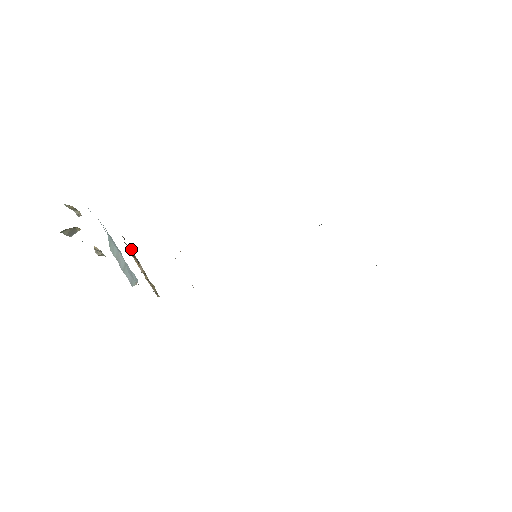
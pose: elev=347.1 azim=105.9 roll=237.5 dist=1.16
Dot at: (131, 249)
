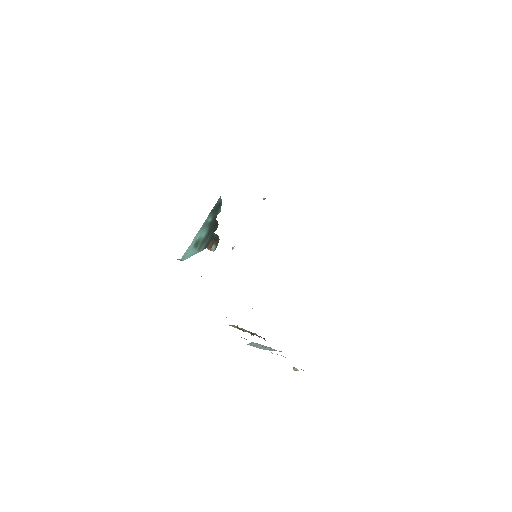
Dot at: (236, 326)
